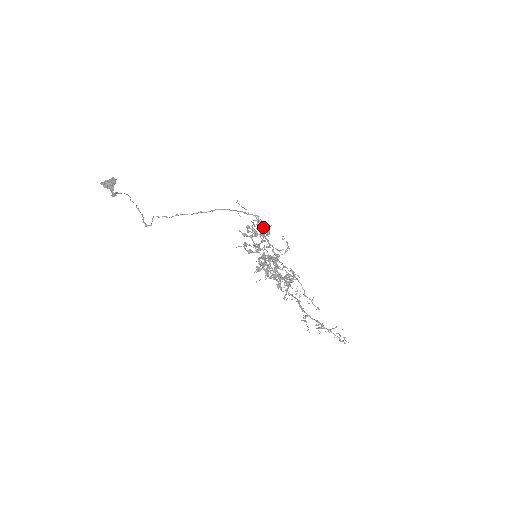
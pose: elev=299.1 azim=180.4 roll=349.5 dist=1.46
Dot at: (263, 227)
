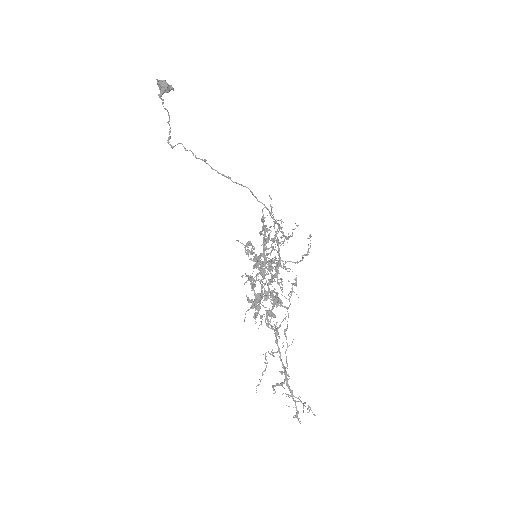
Dot at: (281, 236)
